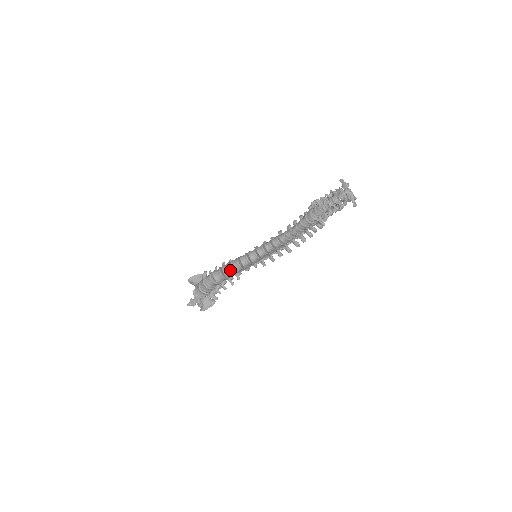
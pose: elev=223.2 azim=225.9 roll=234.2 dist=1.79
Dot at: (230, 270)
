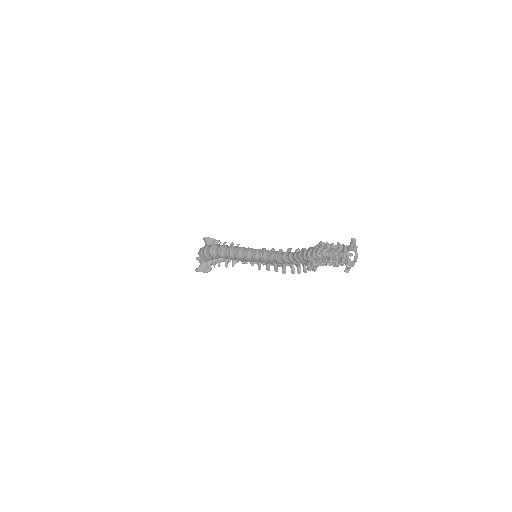
Dot at: (227, 253)
